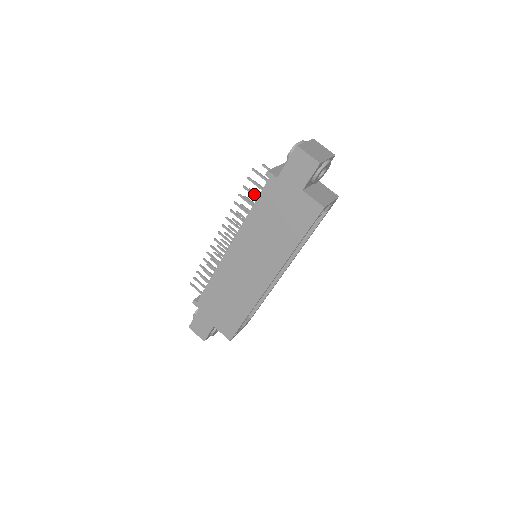
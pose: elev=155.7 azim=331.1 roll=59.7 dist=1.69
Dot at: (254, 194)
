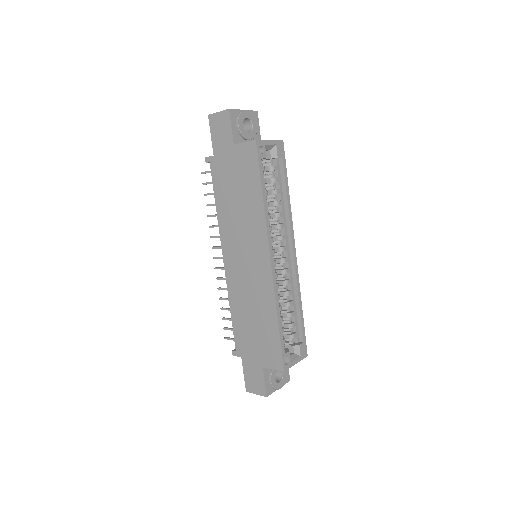
Dot at: occluded
